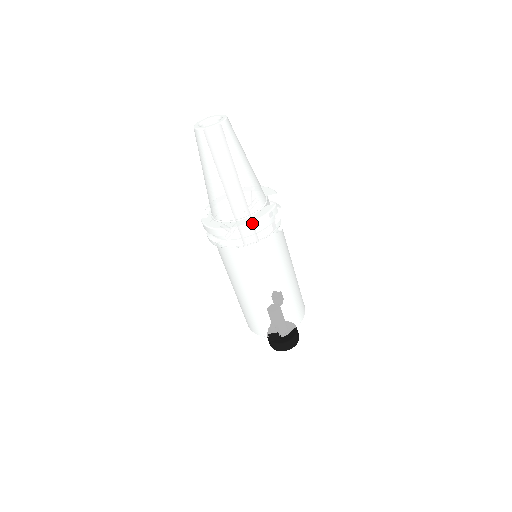
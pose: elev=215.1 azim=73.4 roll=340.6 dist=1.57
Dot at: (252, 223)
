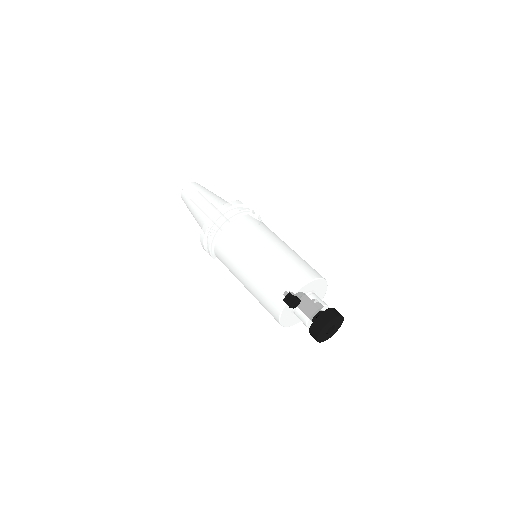
Dot at: (218, 209)
